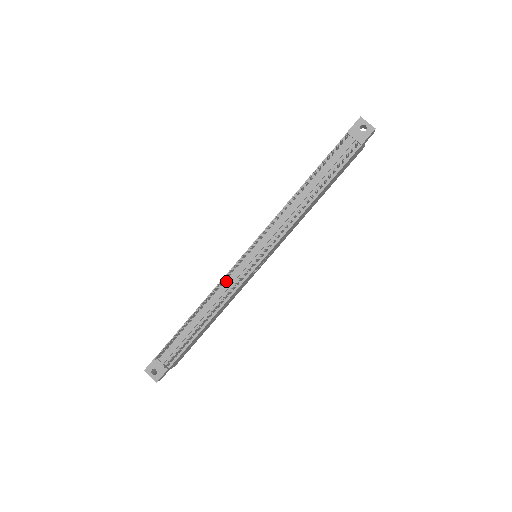
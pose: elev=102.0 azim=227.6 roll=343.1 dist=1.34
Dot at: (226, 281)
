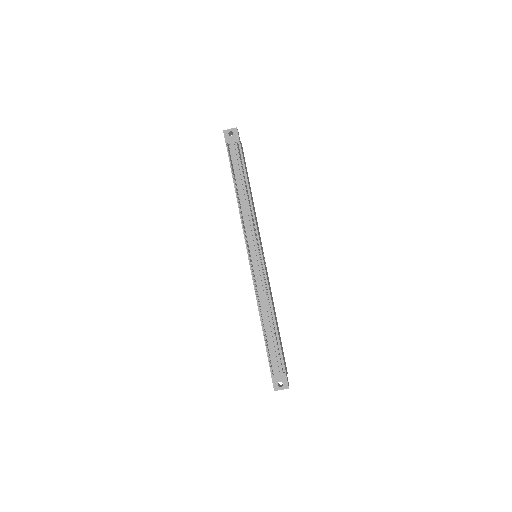
Dot at: (257, 286)
